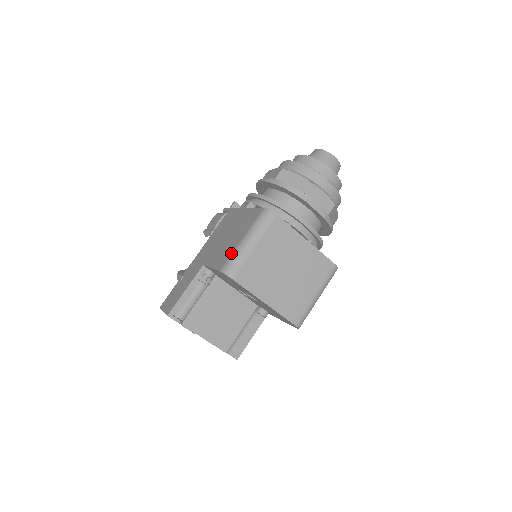
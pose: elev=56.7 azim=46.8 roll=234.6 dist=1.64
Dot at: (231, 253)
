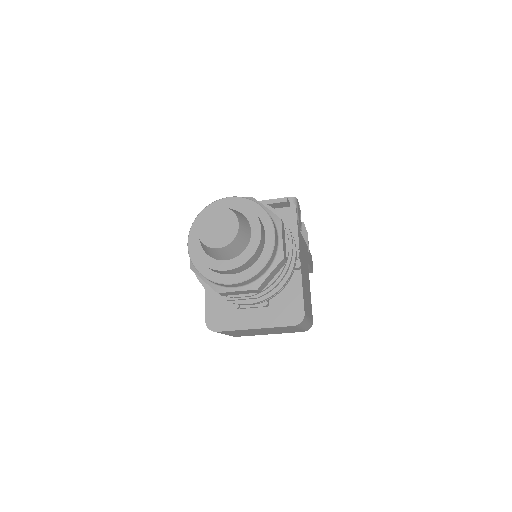
Dot at: occluded
